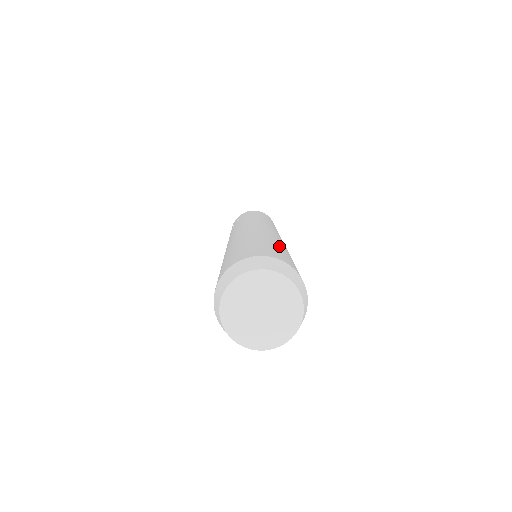
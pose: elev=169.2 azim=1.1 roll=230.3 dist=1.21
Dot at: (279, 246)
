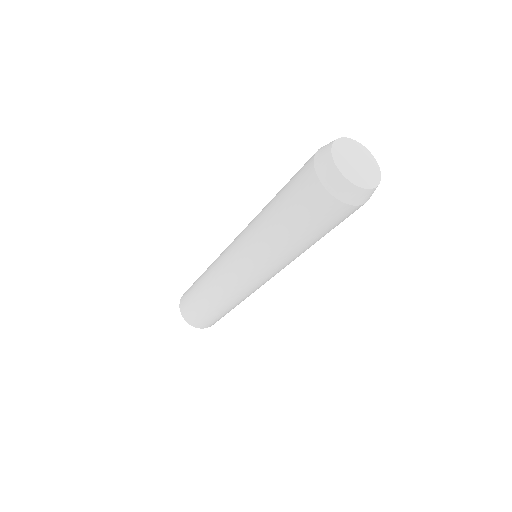
Dot at: occluded
